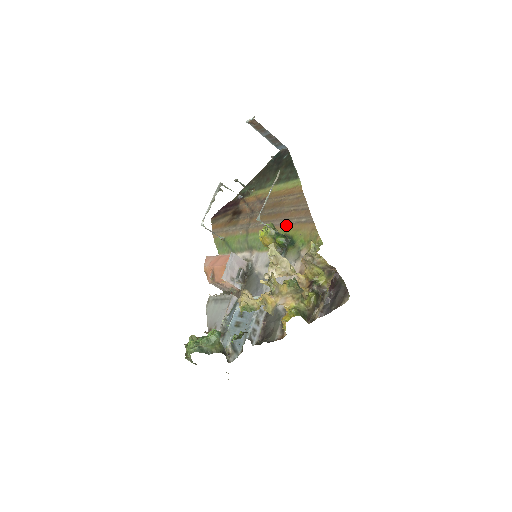
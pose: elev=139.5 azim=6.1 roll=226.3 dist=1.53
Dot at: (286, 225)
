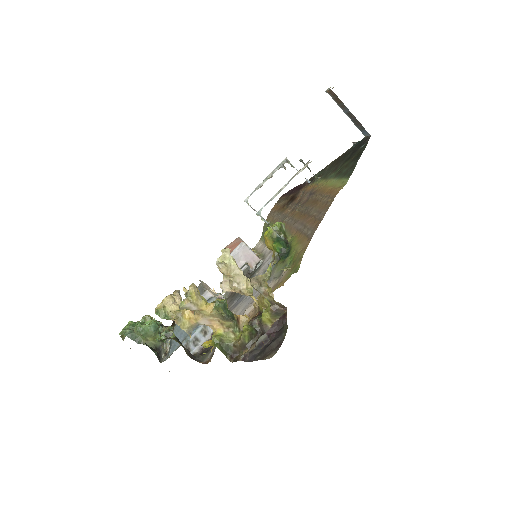
Dot at: (298, 231)
